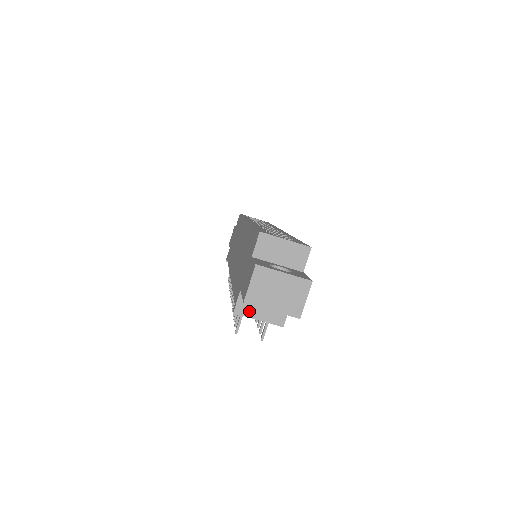
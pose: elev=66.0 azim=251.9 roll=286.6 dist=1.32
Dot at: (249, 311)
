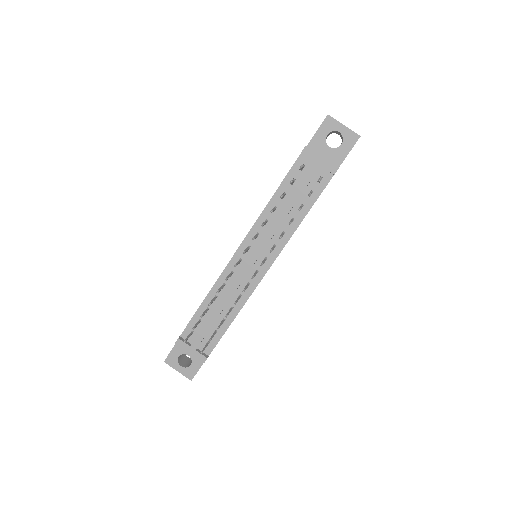
Dot at: occluded
